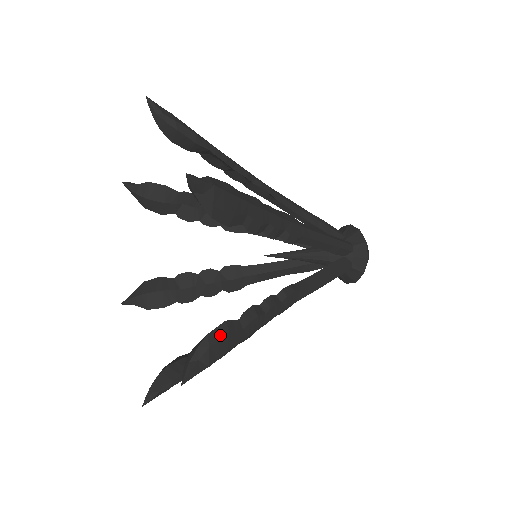
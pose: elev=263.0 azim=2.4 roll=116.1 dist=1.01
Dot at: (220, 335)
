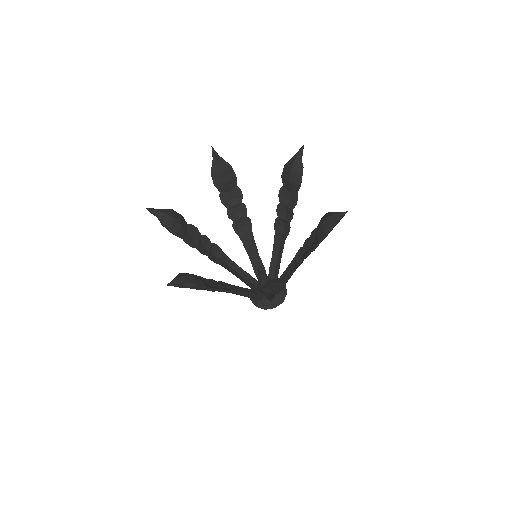
Dot at: occluded
